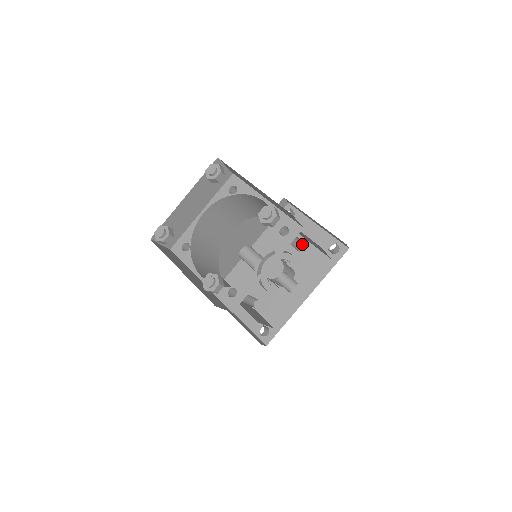
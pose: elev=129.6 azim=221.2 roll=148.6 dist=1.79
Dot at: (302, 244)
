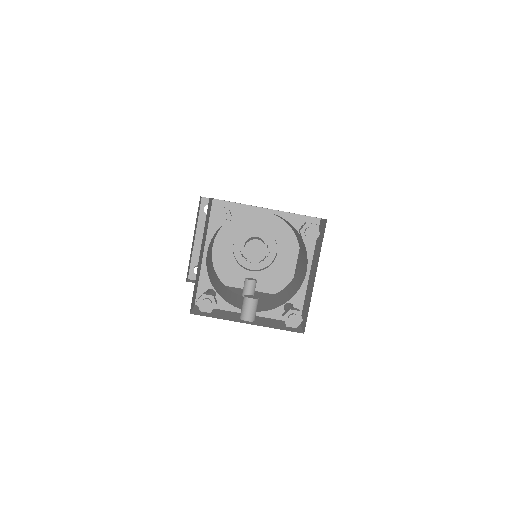
Dot at: occluded
